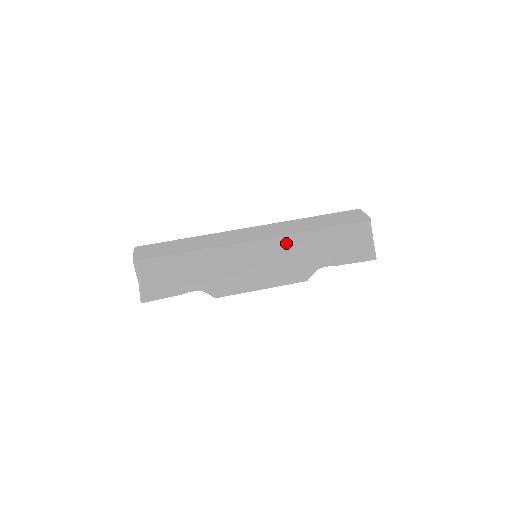
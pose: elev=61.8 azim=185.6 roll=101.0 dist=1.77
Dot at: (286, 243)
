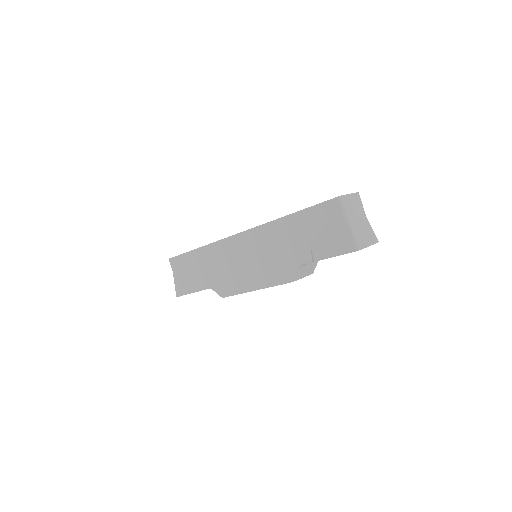
Dot at: (262, 235)
